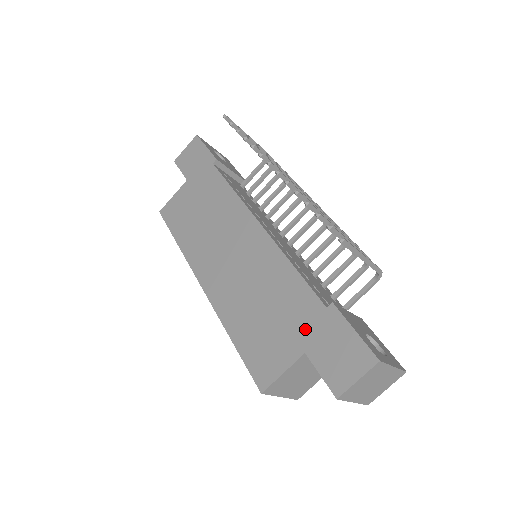
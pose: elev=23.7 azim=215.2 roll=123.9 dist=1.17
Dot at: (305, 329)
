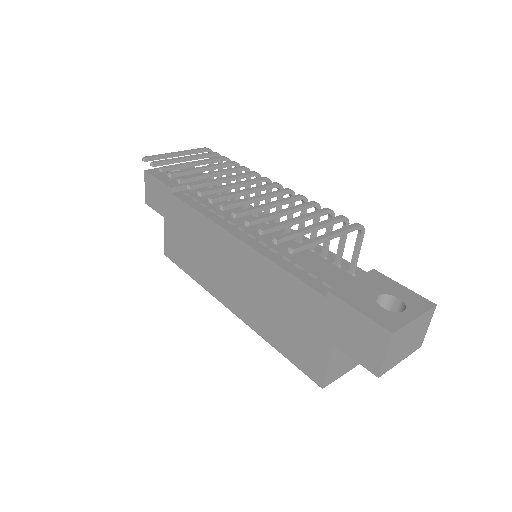
Dot at: (321, 323)
